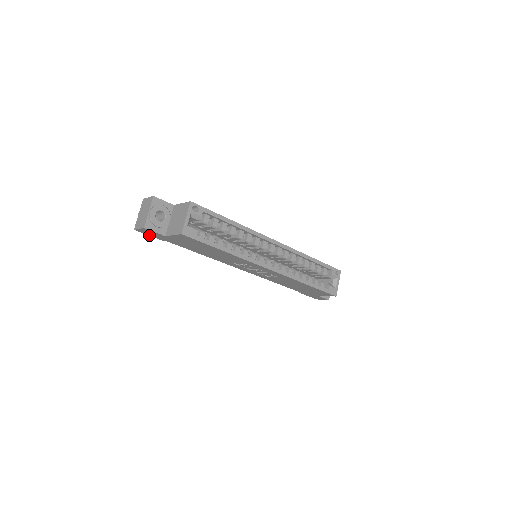
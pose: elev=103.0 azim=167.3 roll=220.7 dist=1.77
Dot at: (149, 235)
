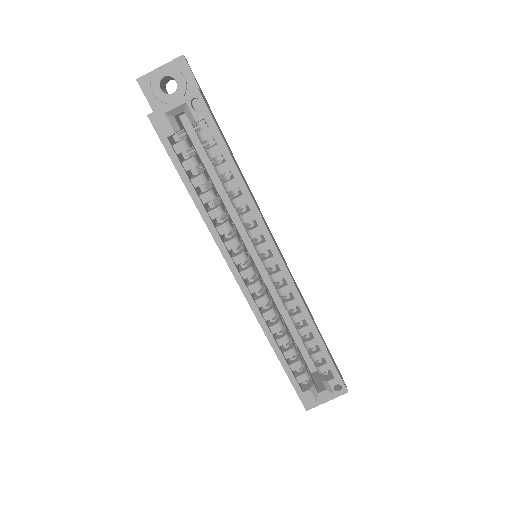
Dot at: occluded
